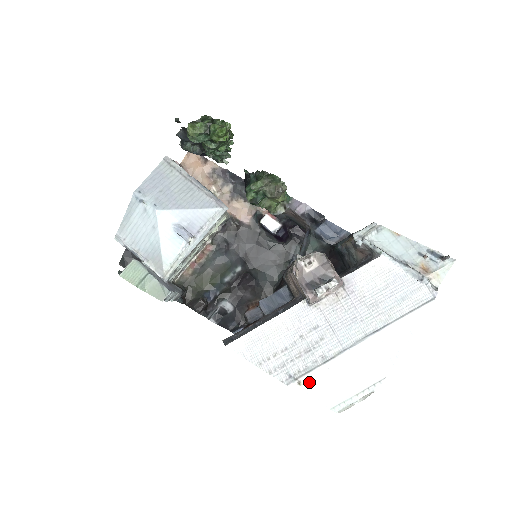
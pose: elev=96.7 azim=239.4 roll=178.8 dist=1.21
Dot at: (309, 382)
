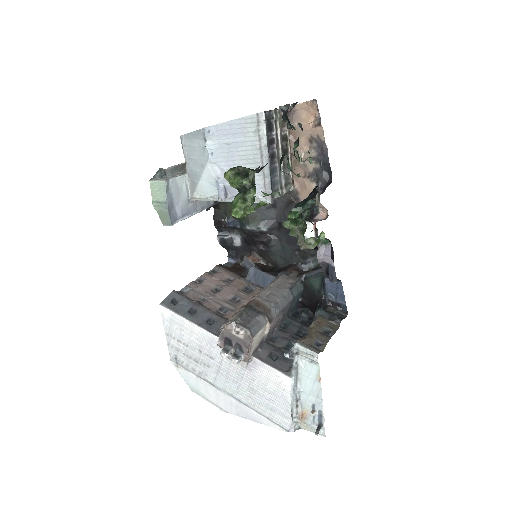
Dot at: (184, 371)
